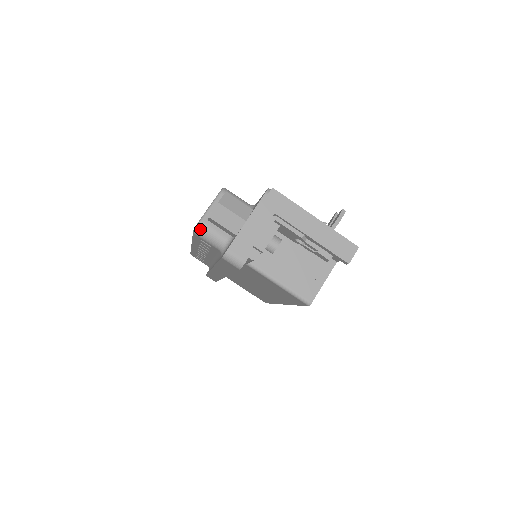
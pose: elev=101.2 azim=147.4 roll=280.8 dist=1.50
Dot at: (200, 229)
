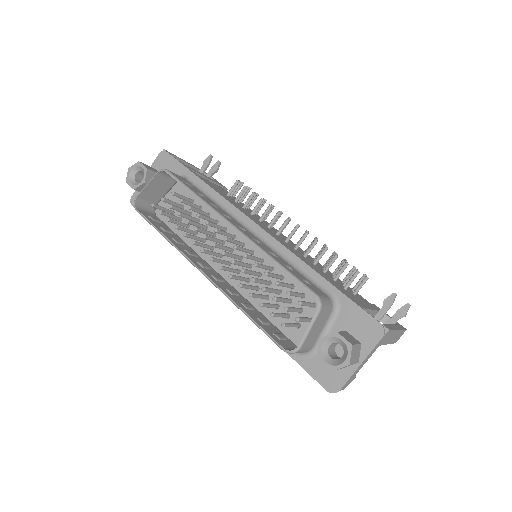
Dot at: occluded
